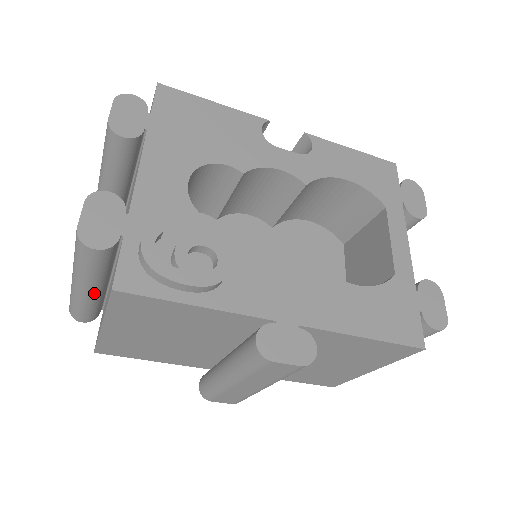
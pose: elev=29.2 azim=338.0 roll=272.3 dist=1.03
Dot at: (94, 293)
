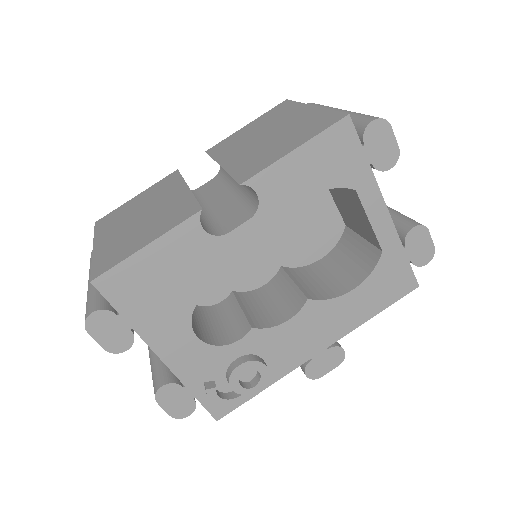
Dot at: occluded
